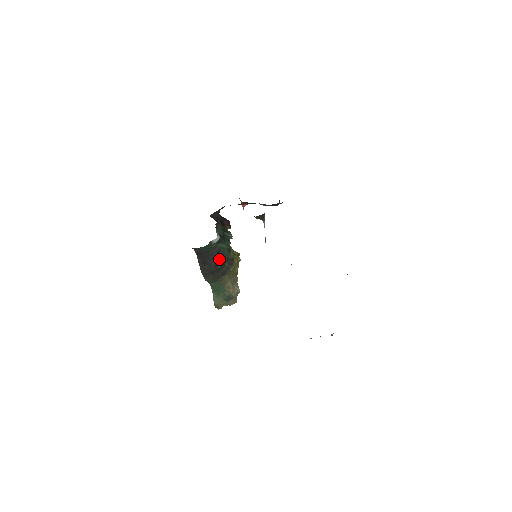
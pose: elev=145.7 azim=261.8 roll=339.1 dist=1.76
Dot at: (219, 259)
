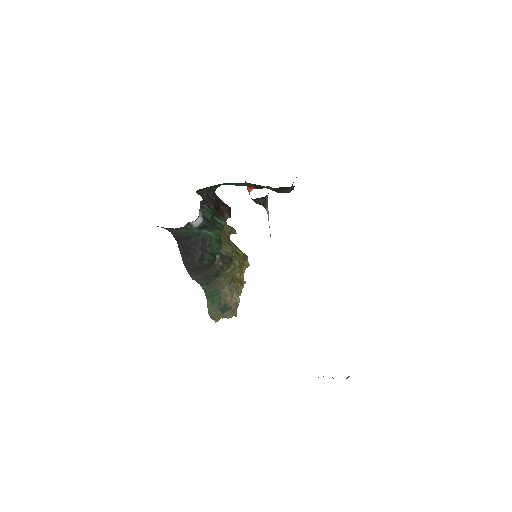
Dot at: (205, 251)
